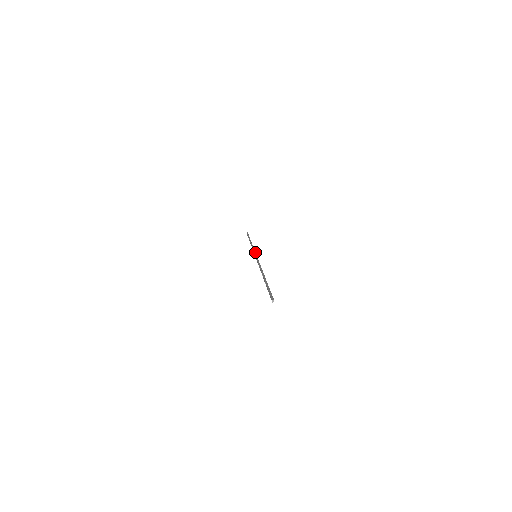
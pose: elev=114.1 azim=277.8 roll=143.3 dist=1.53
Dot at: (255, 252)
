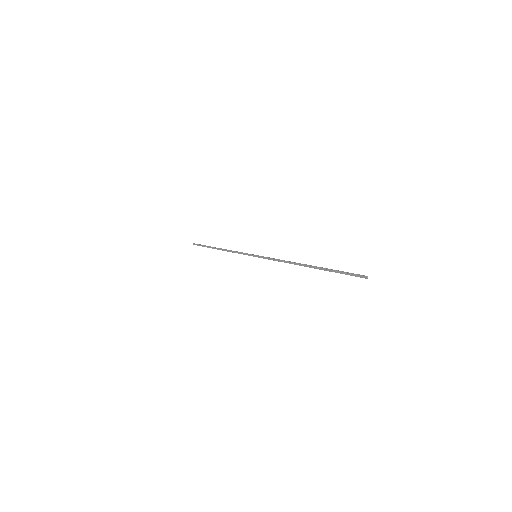
Dot at: occluded
